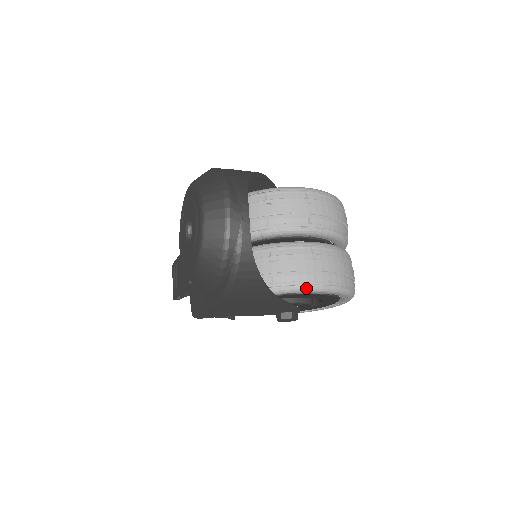
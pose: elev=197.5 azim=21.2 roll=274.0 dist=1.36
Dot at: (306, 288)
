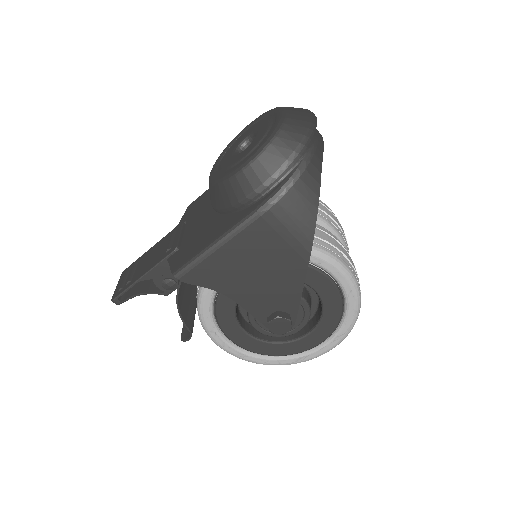
Dot at: (335, 259)
